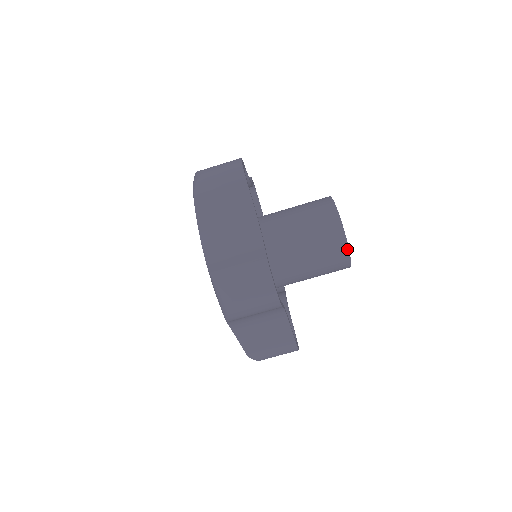
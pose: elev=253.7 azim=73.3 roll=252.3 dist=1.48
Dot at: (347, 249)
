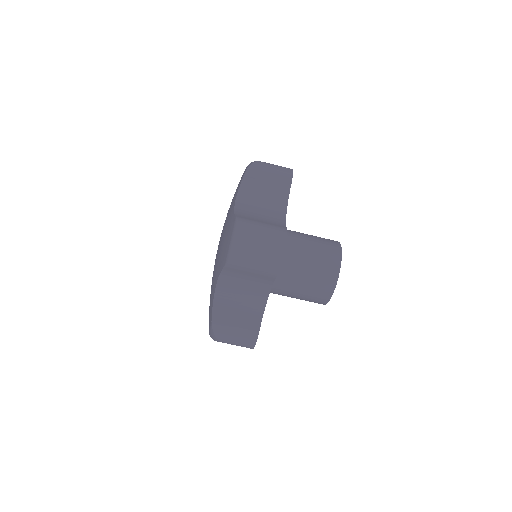
Dot at: (324, 304)
